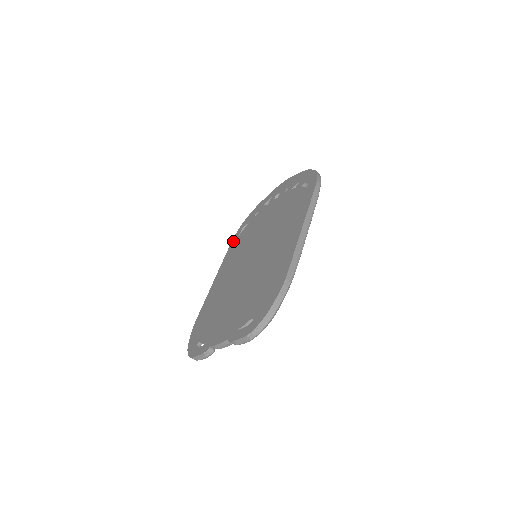
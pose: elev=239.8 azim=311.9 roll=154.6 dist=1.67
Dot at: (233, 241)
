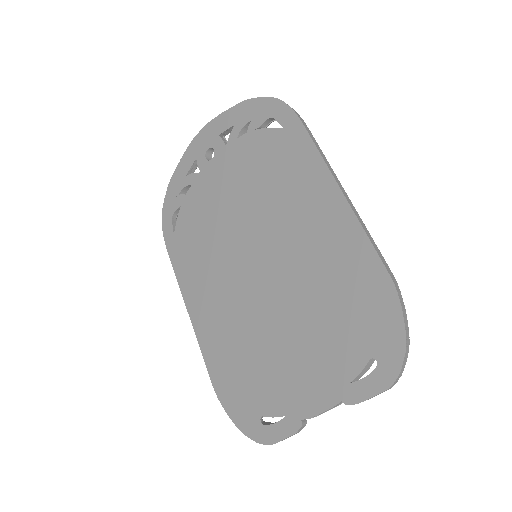
Dot at: (170, 243)
